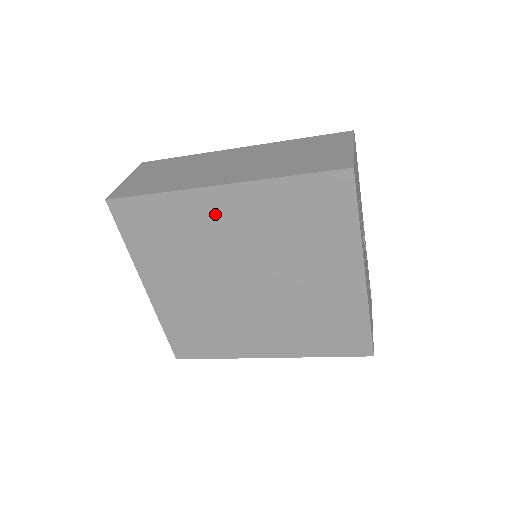
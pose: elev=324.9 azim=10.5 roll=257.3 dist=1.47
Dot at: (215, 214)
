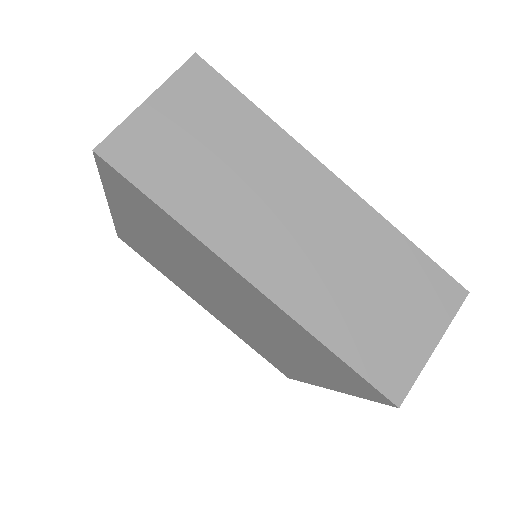
Dot at: (226, 276)
